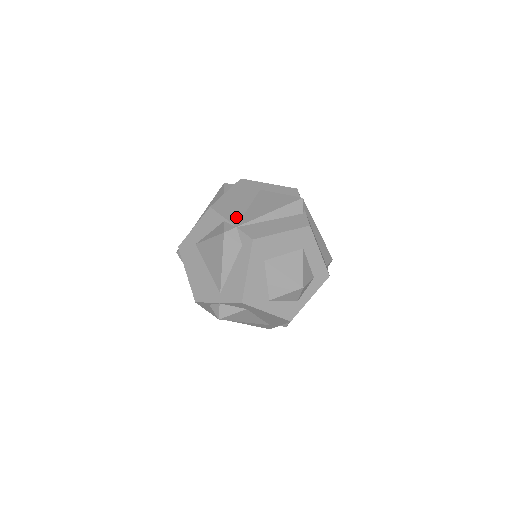
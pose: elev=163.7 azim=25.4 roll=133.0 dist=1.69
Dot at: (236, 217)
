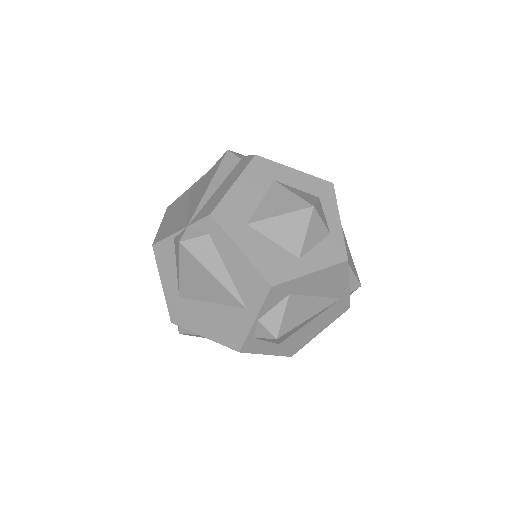
Dot at: (181, 223)
